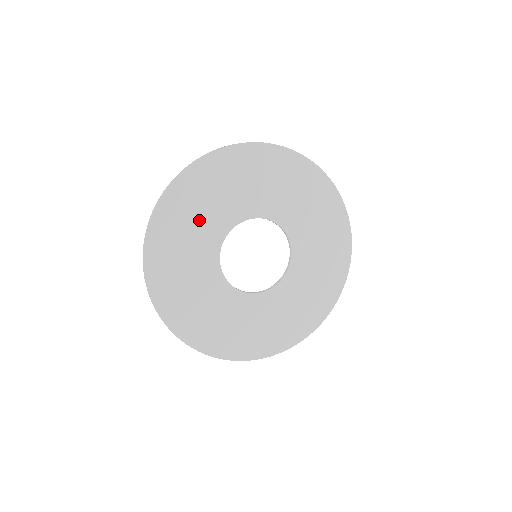
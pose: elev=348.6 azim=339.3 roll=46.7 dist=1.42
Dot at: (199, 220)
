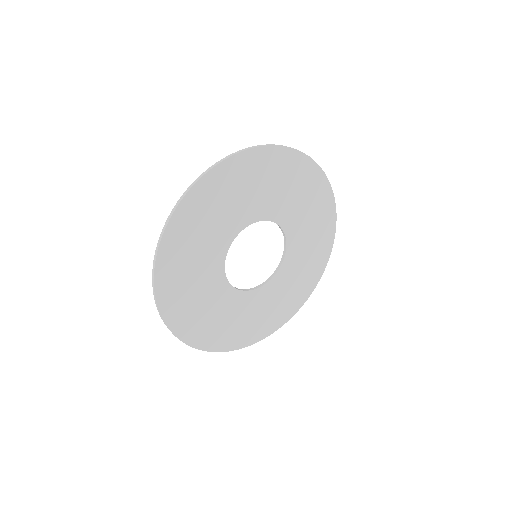
Dot at: (197, 286)
